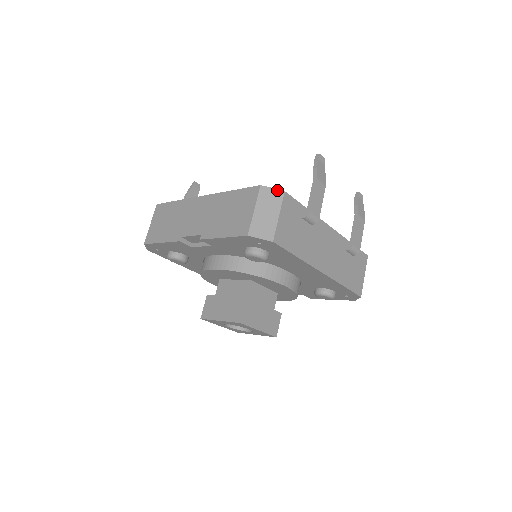
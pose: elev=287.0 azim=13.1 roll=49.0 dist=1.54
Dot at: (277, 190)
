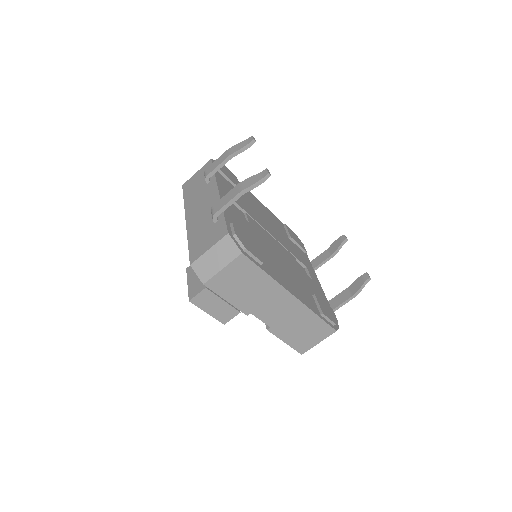
Dot at: occluded
